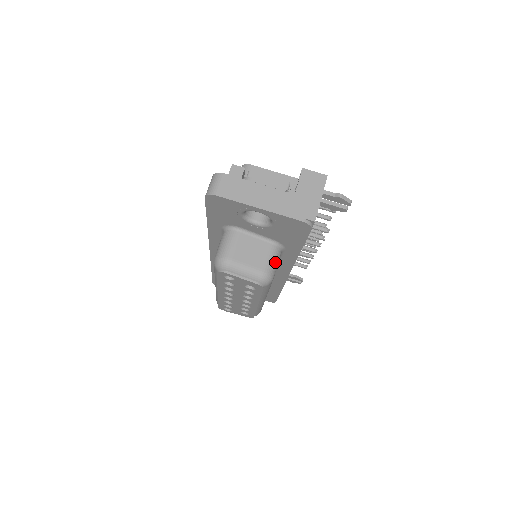
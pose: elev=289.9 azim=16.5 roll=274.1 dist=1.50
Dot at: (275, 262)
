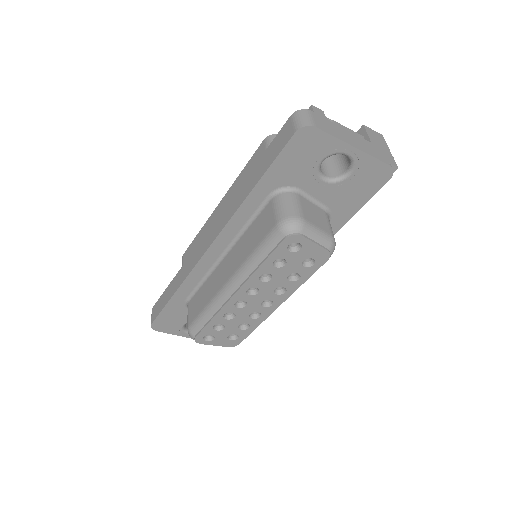
Dot at: occluded
